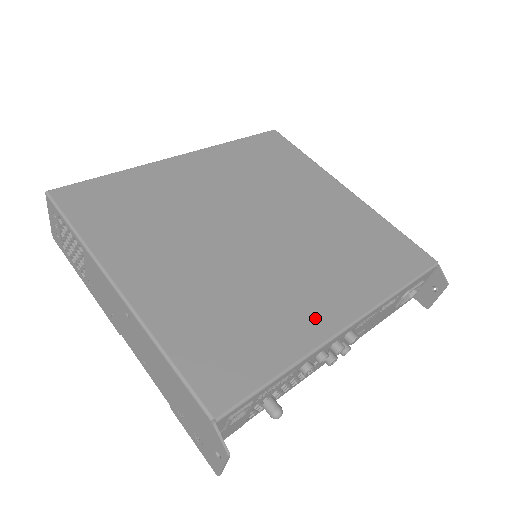
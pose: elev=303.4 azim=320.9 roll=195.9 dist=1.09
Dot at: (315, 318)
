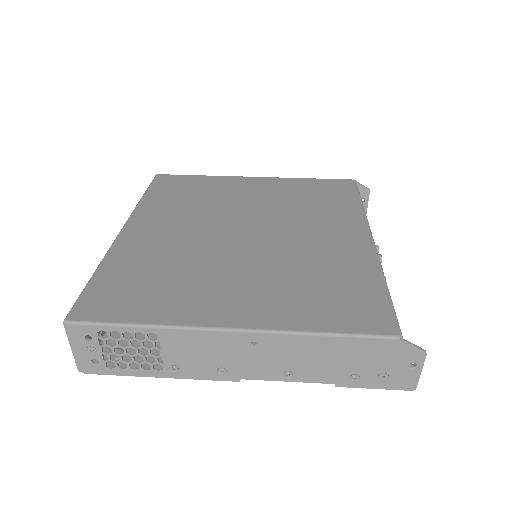
Dot at: (354, 248)
